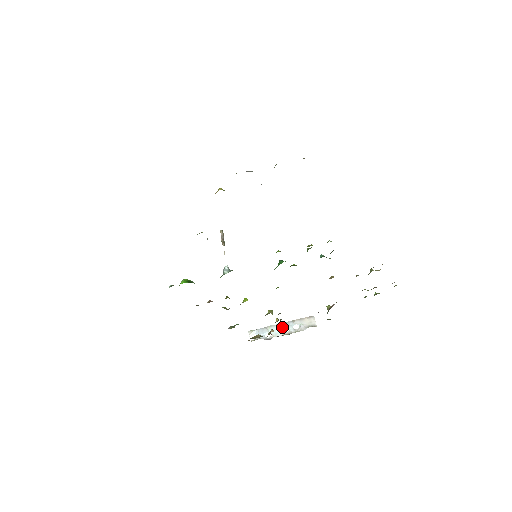
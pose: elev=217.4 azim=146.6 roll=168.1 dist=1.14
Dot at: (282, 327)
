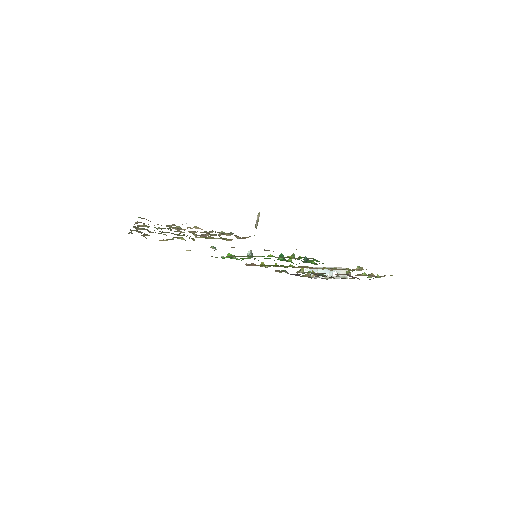
Dot at: (326, 271)
